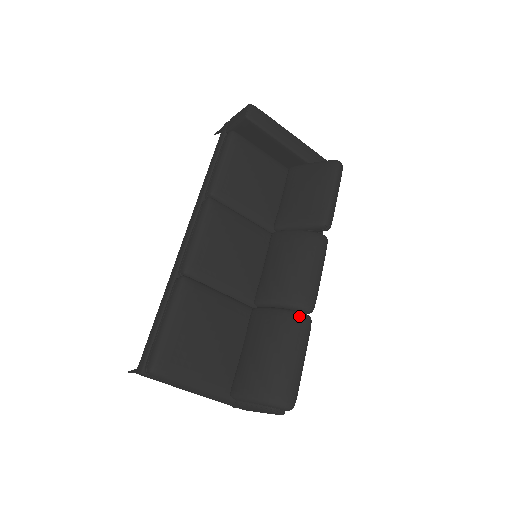
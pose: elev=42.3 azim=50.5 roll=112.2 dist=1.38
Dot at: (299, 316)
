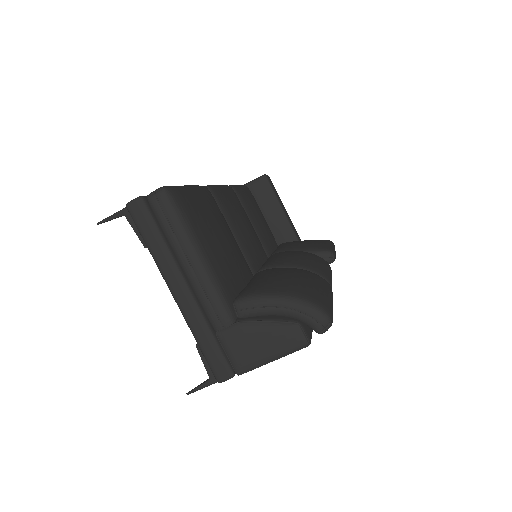
Dot at: (321, 277)
